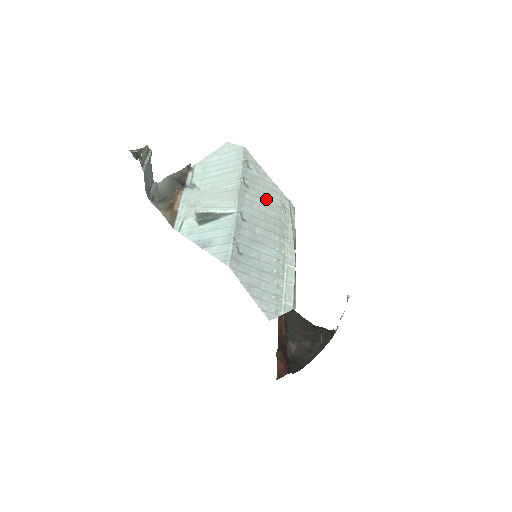
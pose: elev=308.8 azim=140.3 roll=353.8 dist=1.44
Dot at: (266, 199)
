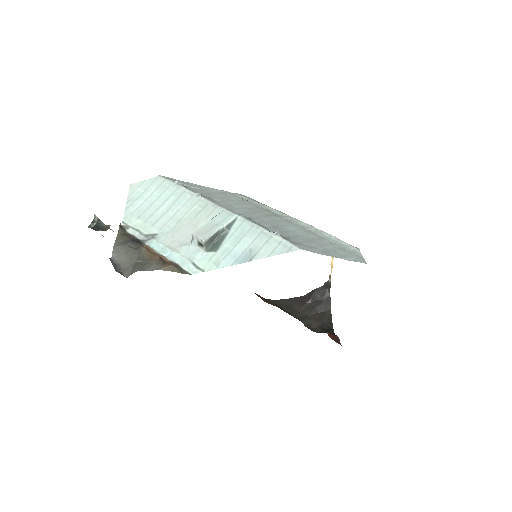
Dot at: (230, 200)
